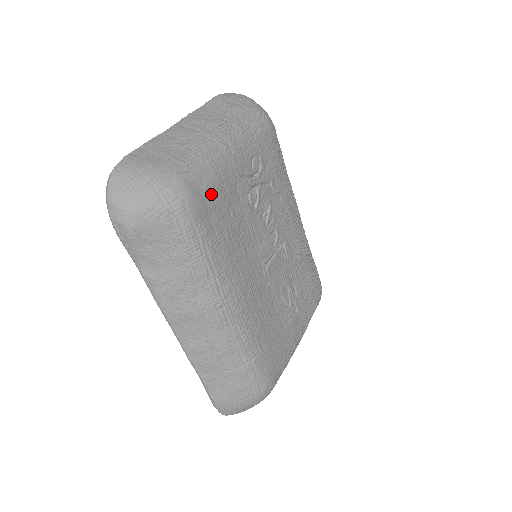
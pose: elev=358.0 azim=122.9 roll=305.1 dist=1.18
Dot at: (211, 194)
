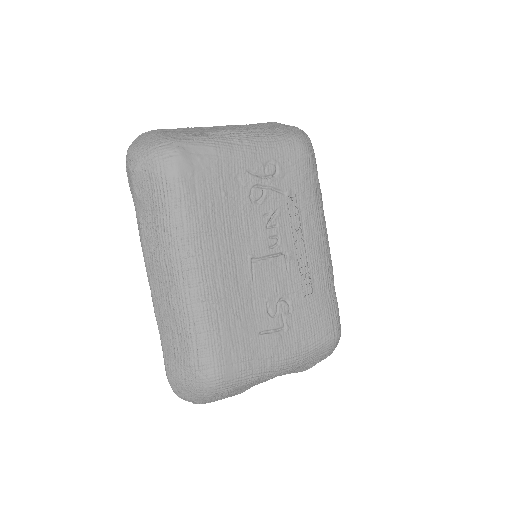
Dot at: (204, 166)
